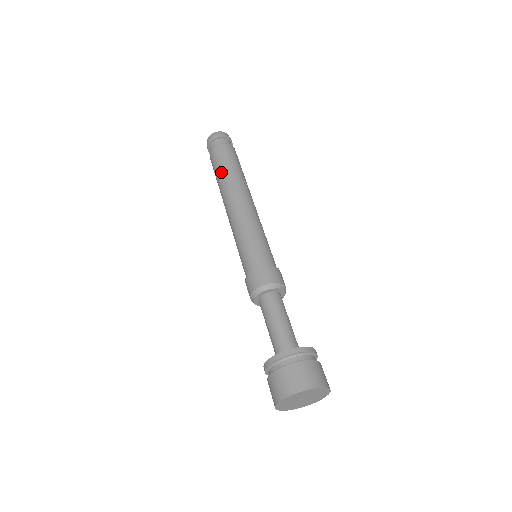
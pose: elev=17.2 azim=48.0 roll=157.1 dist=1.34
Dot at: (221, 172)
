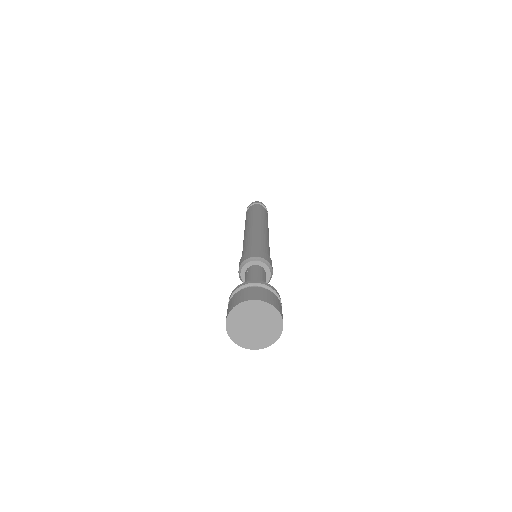
Dot at: (248, 217)
